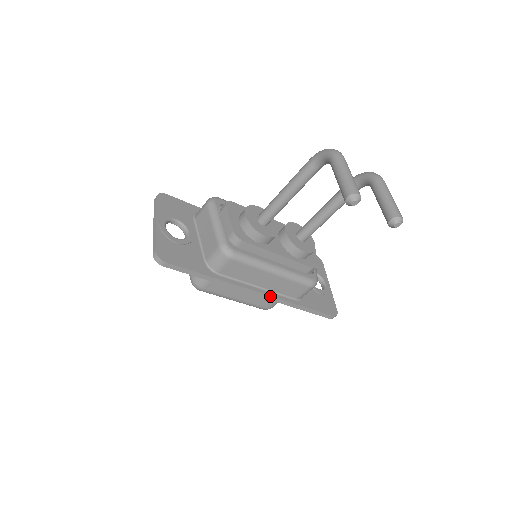
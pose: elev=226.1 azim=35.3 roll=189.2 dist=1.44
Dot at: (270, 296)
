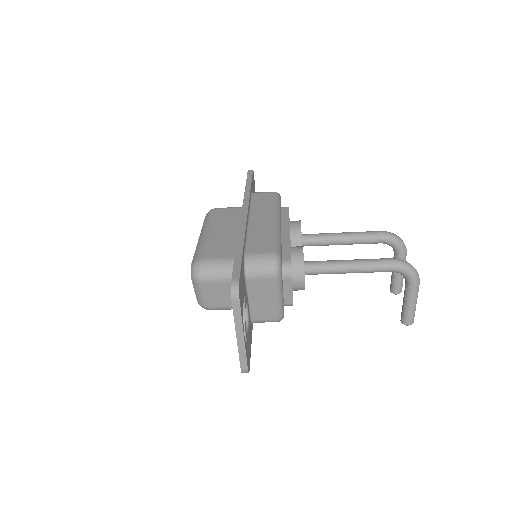
Dot at: occluded
